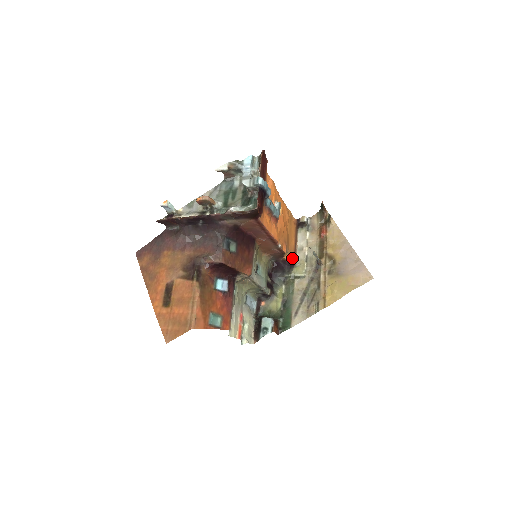
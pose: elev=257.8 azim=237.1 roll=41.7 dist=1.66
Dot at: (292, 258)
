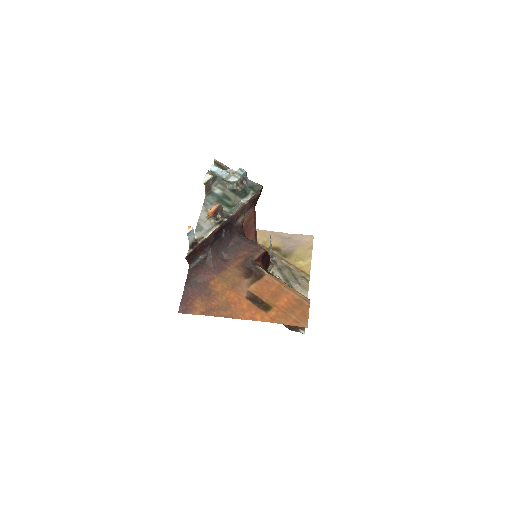
Dot at: occluded
